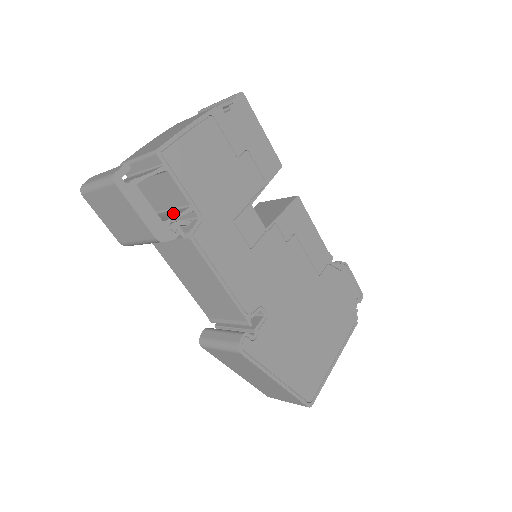
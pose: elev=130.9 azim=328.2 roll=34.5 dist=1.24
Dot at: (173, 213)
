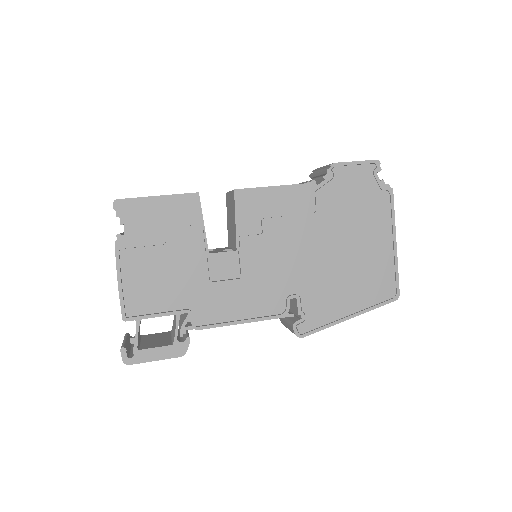
Dot at: (175, 321)
